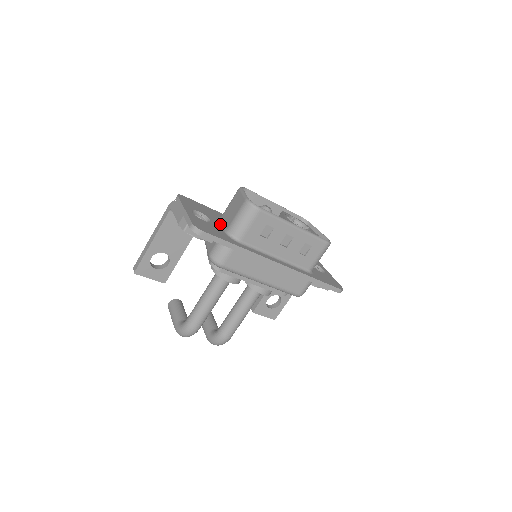
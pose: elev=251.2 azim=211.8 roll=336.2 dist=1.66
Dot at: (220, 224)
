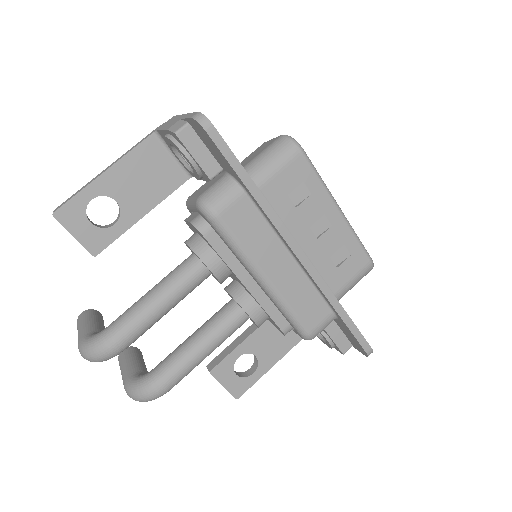
Dot at: occluded
